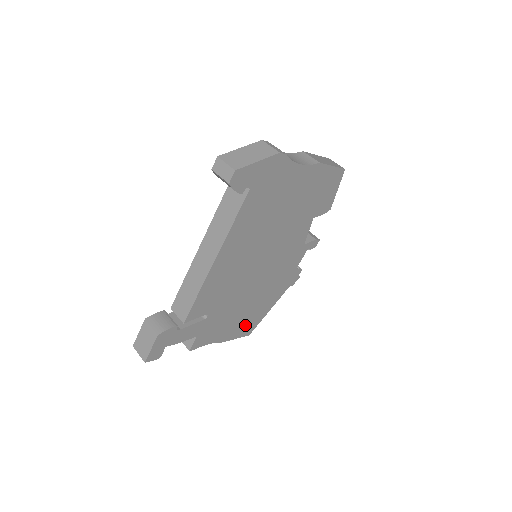
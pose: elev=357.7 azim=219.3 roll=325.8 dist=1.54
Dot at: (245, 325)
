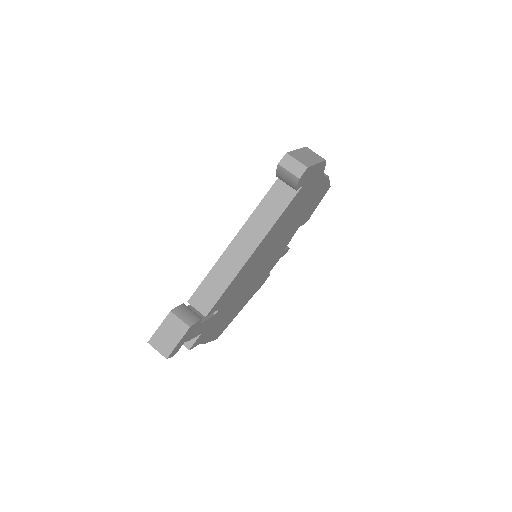
Dot at: (222, 327)
